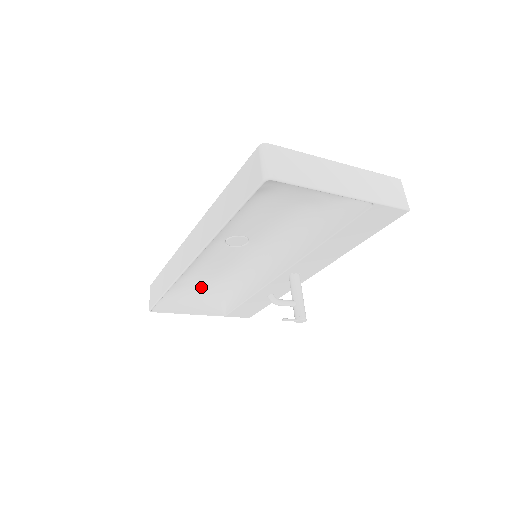
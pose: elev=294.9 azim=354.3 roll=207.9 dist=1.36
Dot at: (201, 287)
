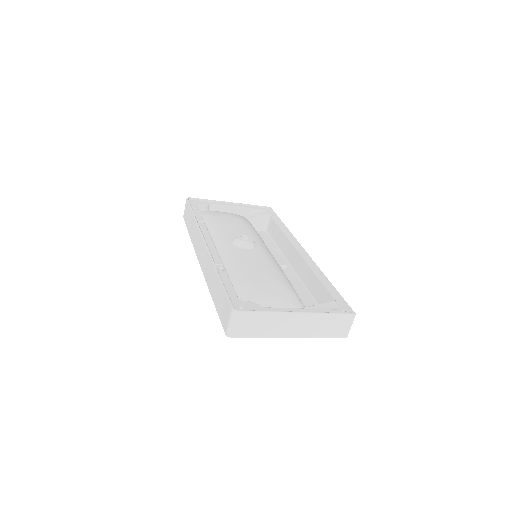
Dot at: occluded
